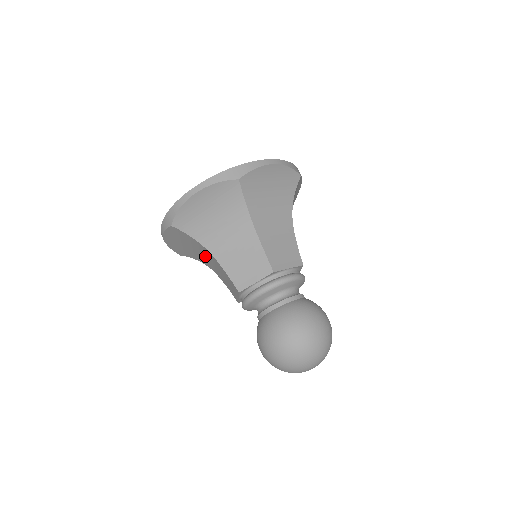
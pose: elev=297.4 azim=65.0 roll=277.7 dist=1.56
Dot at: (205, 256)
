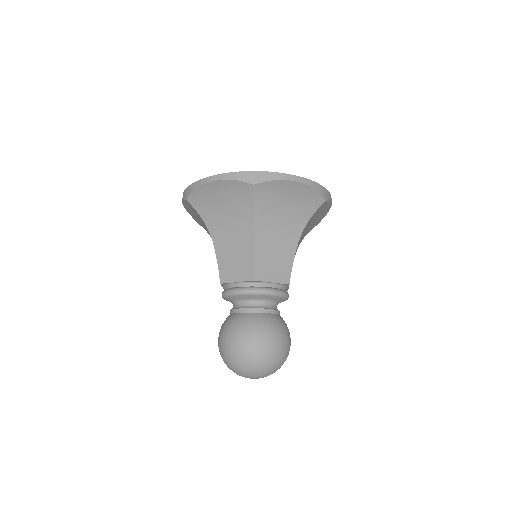
Dot at: occluded
